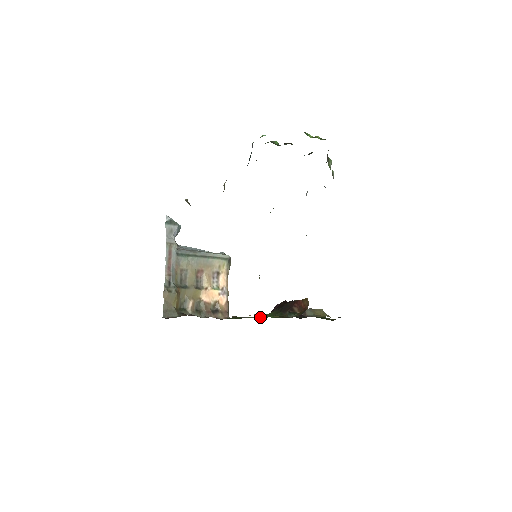
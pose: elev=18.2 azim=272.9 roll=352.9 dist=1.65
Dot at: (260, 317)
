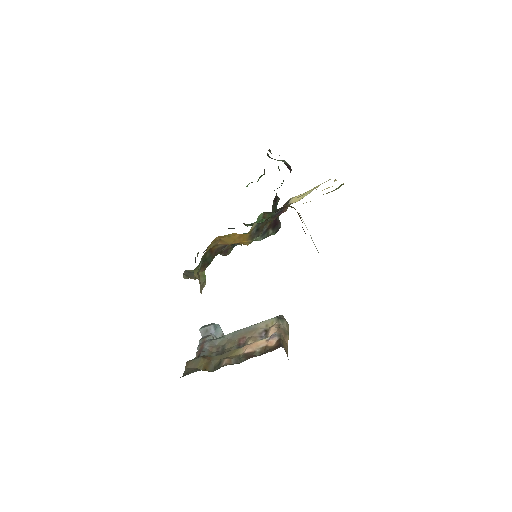
Dot at: occluded
